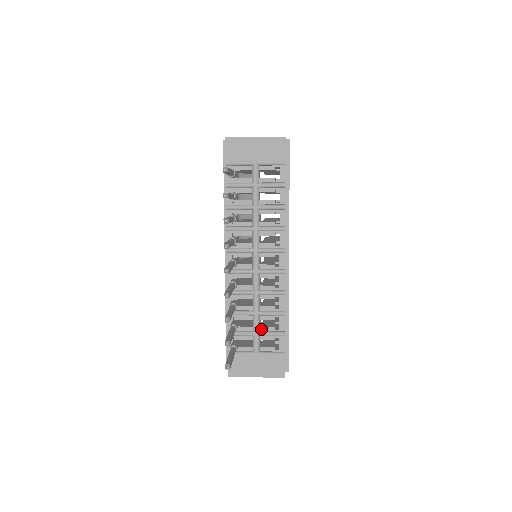
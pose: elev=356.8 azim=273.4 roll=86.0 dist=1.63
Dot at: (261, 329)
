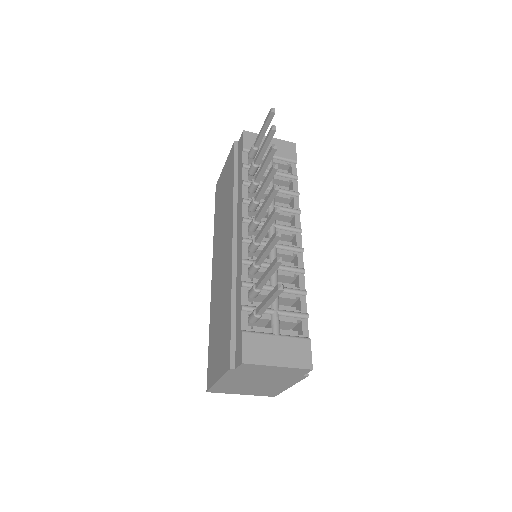
Dot at: (280, 308)
